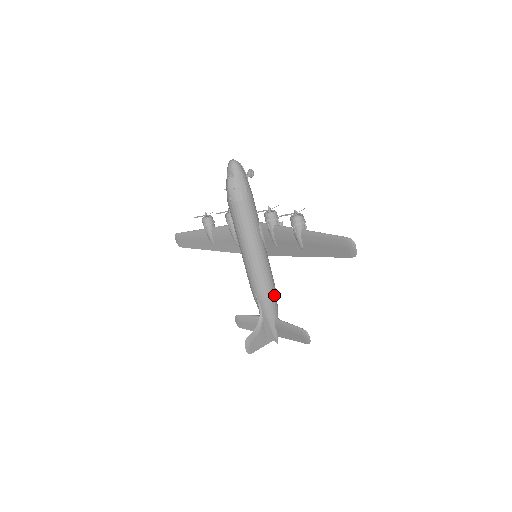
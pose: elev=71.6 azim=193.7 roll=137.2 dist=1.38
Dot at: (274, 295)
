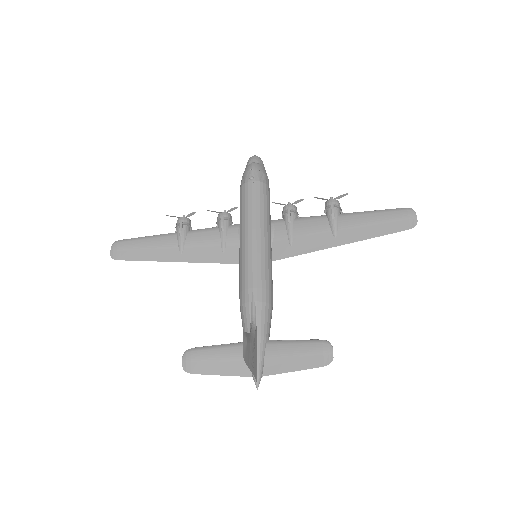
Dot at: (272, 307)
